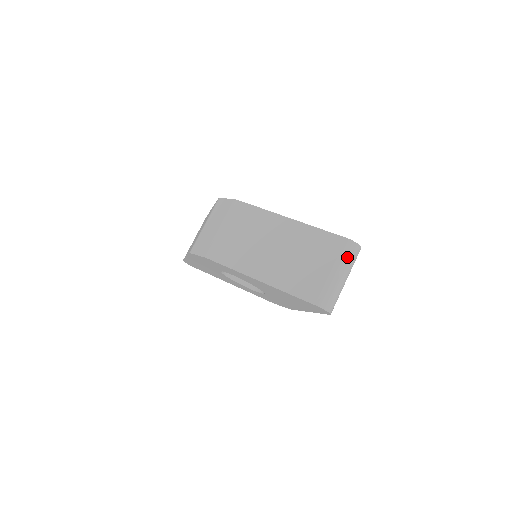
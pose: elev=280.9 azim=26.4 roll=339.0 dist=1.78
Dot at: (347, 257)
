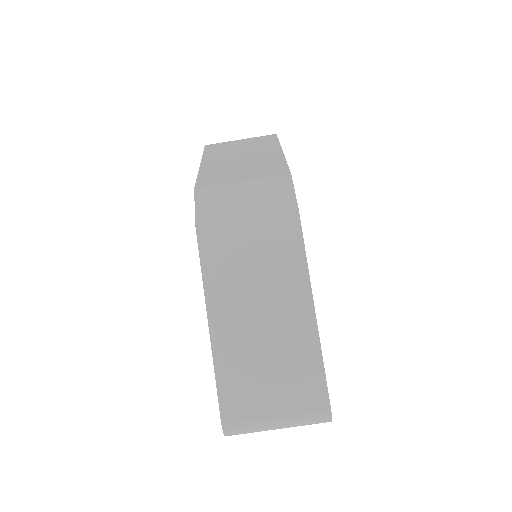
Dot at: (306, 420)
